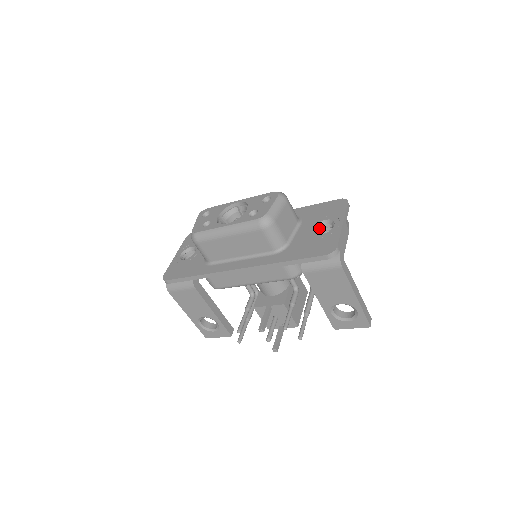
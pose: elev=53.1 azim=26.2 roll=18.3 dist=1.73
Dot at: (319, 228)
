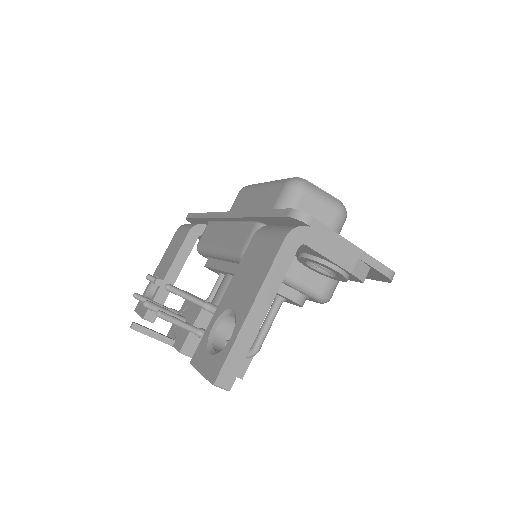
Dot at: occluded
